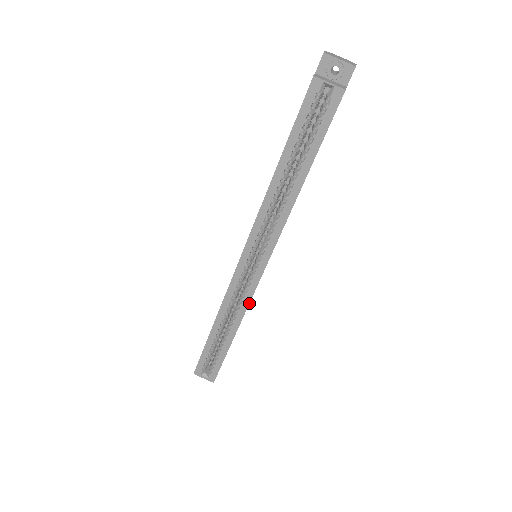
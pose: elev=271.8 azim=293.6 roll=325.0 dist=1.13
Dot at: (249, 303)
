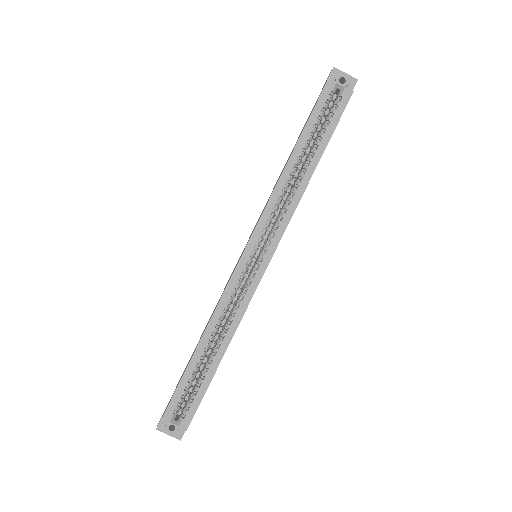
Dot at: (247, 307)
